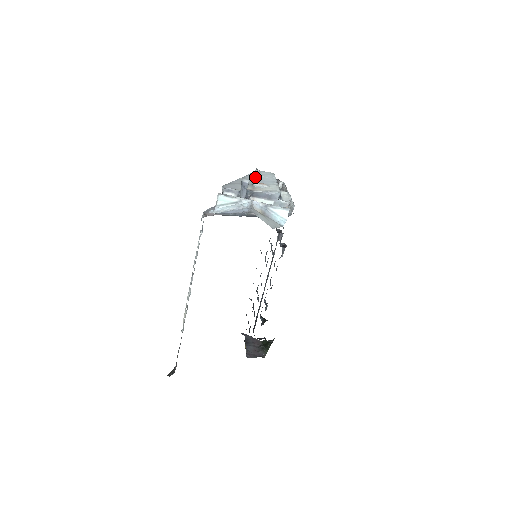
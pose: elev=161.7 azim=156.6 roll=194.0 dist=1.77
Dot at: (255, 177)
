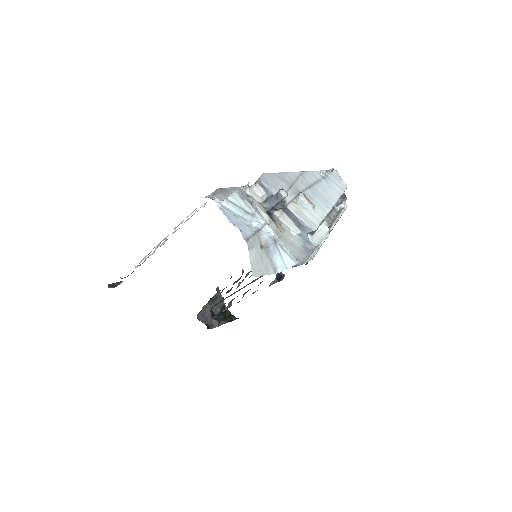
Dot at: (318, 181)
